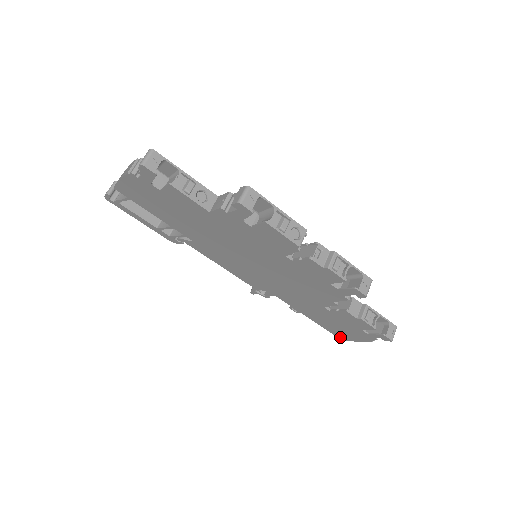
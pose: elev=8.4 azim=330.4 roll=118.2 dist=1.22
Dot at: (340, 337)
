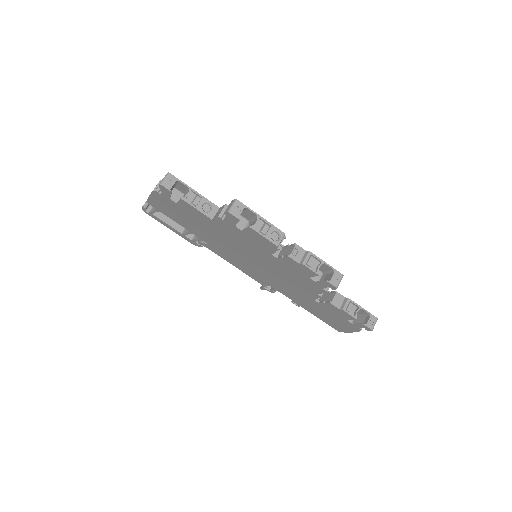
Dot at: (336, 329)
